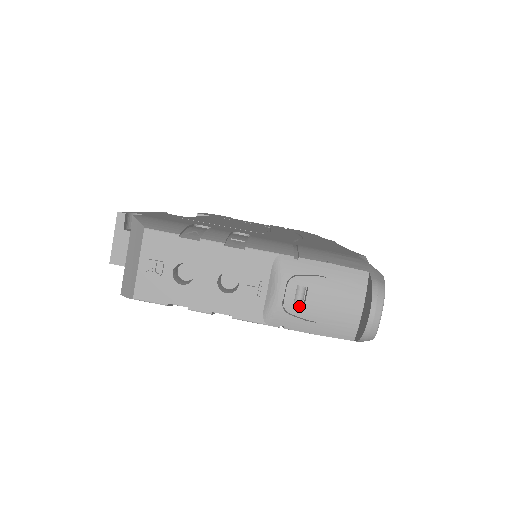
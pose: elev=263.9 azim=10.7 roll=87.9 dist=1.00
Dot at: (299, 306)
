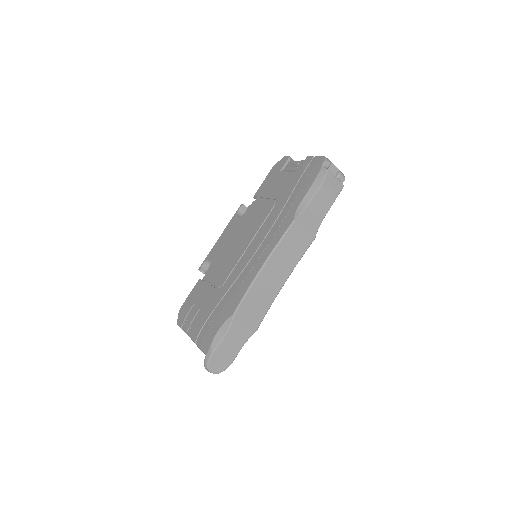
Dot at: occluded
